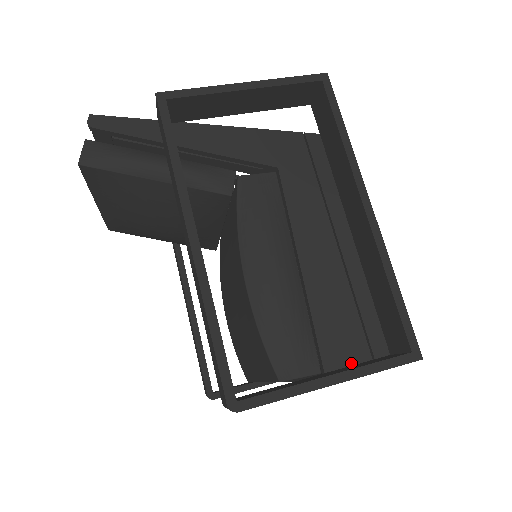
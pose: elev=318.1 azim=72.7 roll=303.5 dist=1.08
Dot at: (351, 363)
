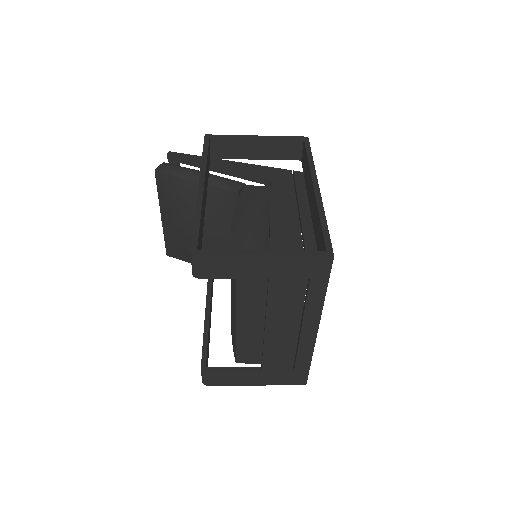
Dot at: occluded
